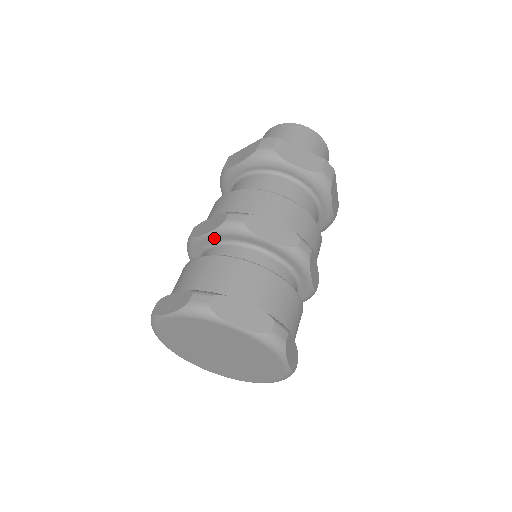
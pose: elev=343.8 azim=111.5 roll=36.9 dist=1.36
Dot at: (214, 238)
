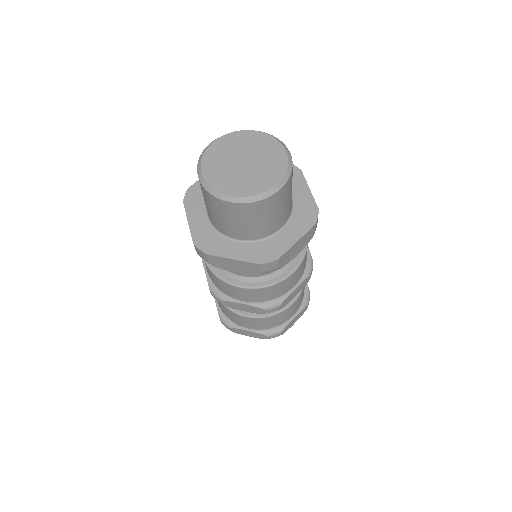
Dot at: occluded
